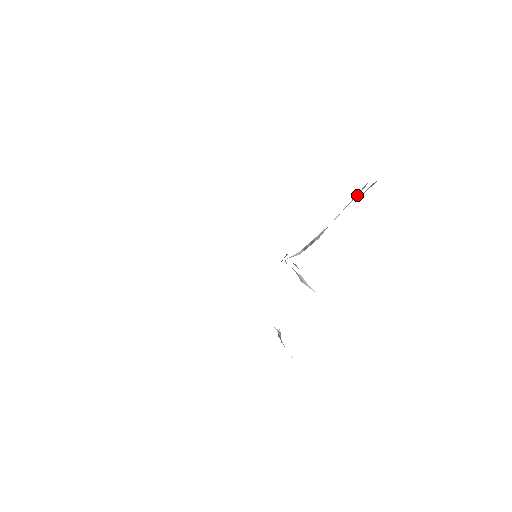
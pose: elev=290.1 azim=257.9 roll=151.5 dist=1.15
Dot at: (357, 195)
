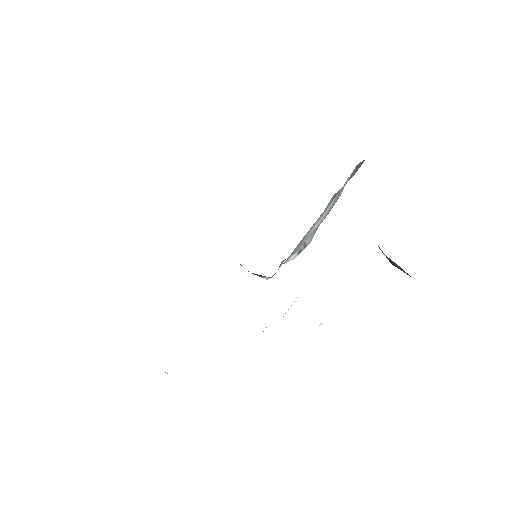
Dot at: (337, 198)
